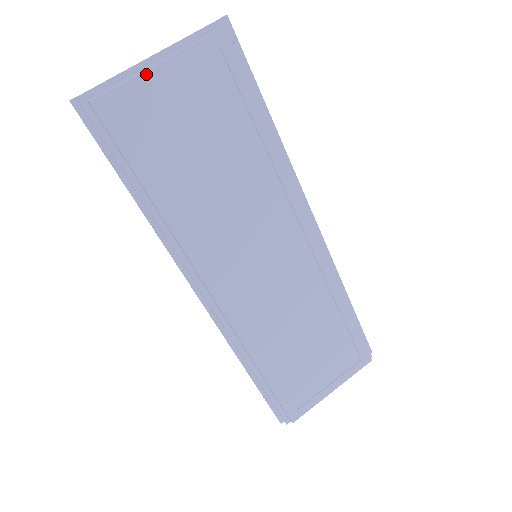
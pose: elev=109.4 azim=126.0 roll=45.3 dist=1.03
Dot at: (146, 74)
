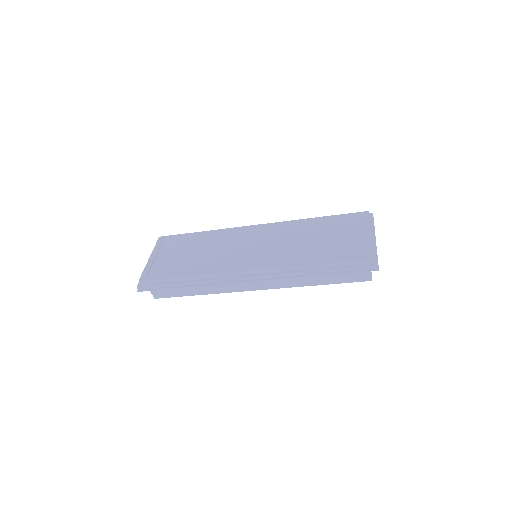
Dot at: (148, 263)
